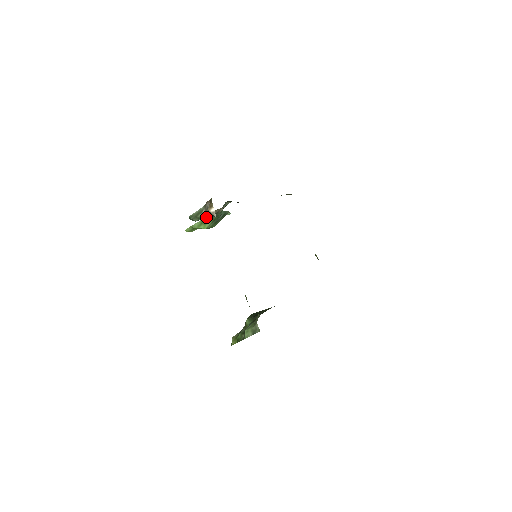
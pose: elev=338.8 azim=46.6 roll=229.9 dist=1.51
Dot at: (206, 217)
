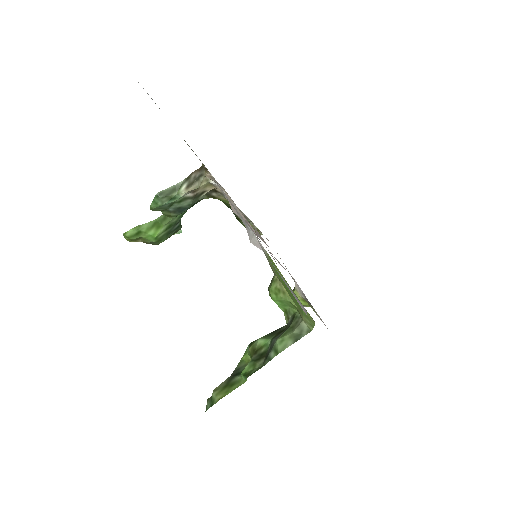
Dot at: (180, 201)
